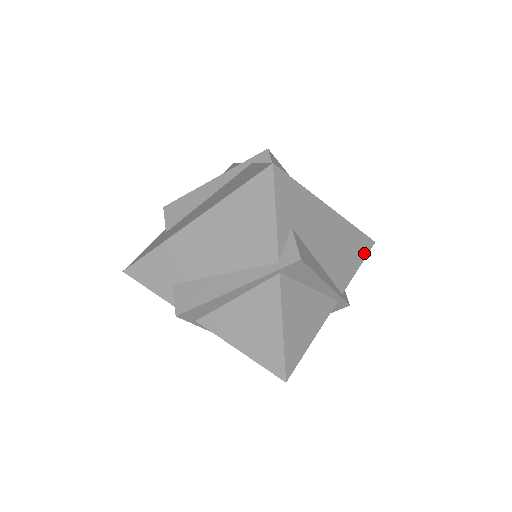
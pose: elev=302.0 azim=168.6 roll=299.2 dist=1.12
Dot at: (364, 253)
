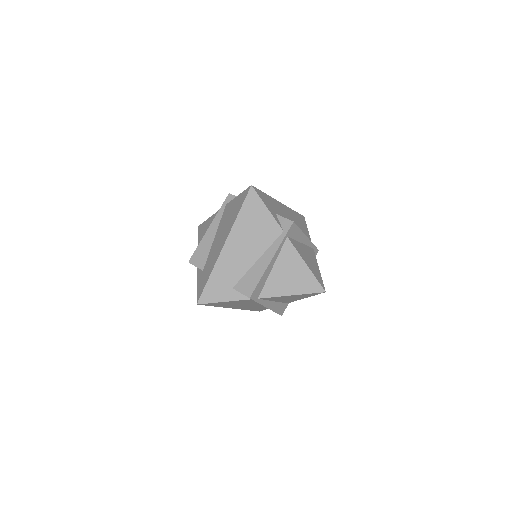
Dot at: (305, 223)
